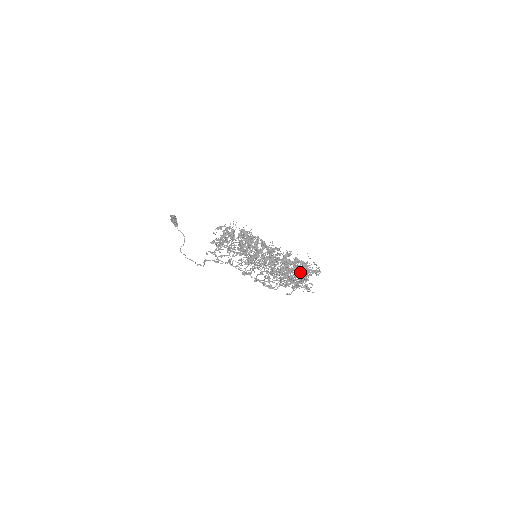
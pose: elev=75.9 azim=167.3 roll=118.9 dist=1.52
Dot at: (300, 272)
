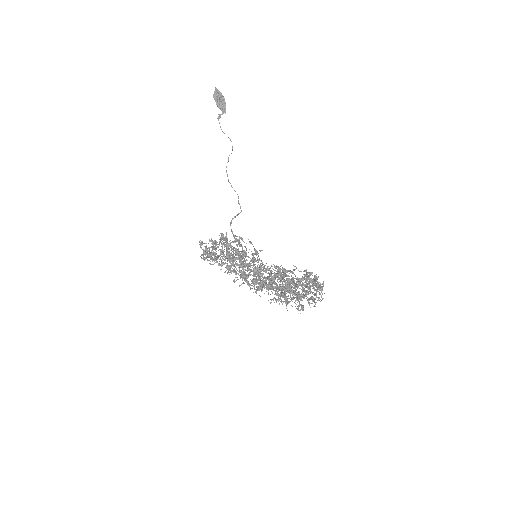
Dot at: occluded
